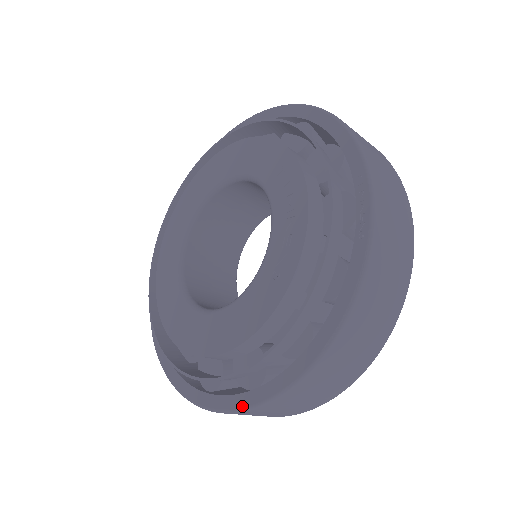
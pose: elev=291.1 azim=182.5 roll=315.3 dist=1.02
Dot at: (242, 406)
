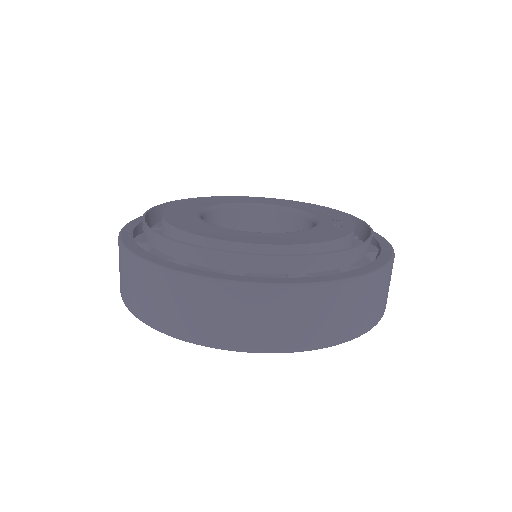
Dot at: (330, 279)
